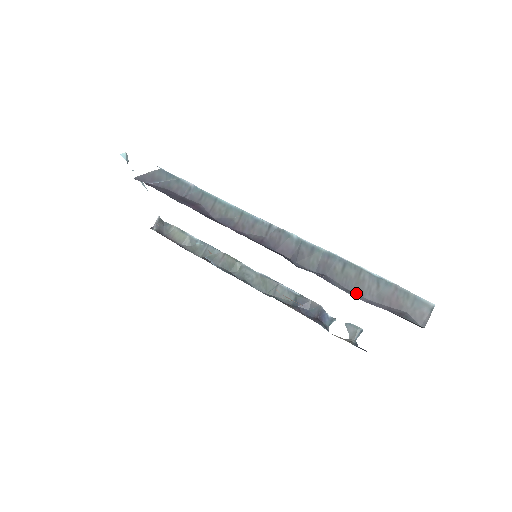
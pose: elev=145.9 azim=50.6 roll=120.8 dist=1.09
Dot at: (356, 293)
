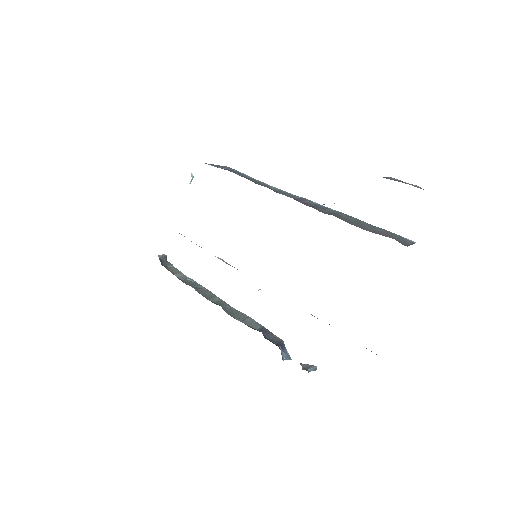
Dot at: occluded
